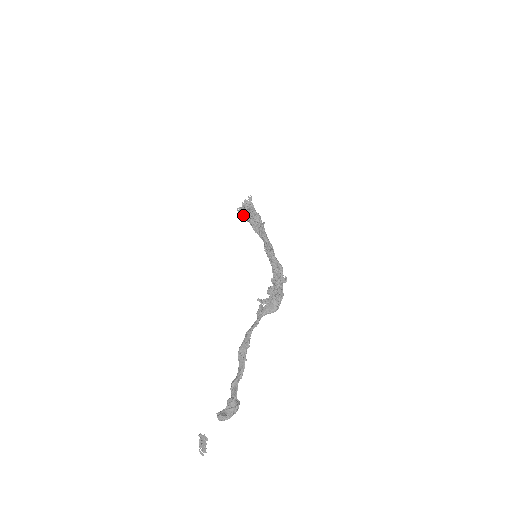
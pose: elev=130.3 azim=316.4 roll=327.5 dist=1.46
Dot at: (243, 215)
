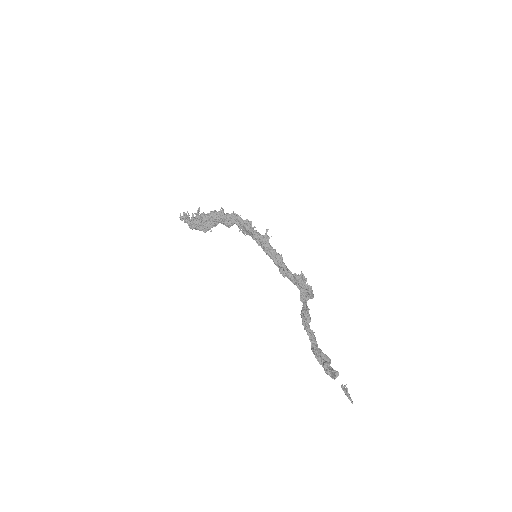
Dot at: (205, 221)
